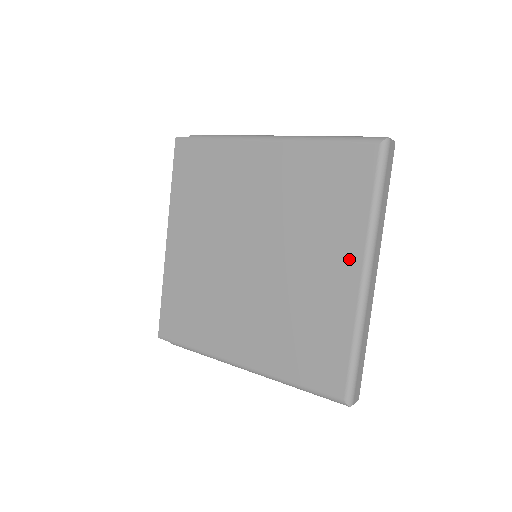
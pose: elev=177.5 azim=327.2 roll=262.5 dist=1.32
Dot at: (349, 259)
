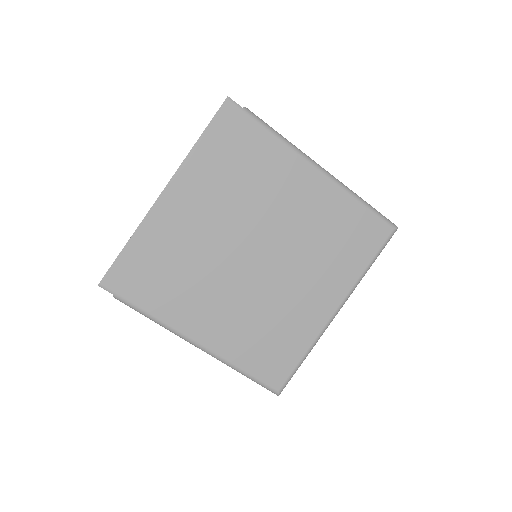
Dot at: (334, 296)
